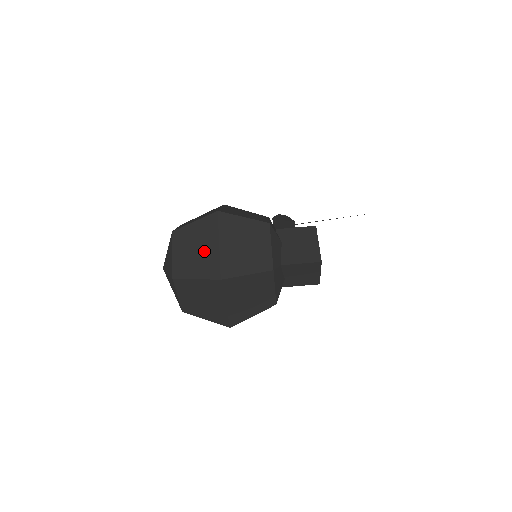
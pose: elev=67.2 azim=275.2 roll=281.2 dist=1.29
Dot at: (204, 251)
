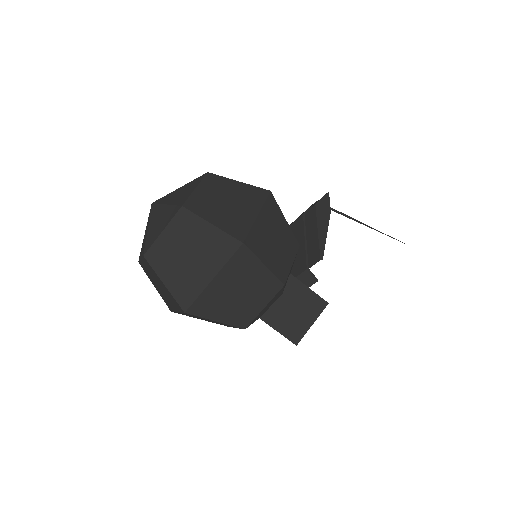
Dot at: (194, 267)
